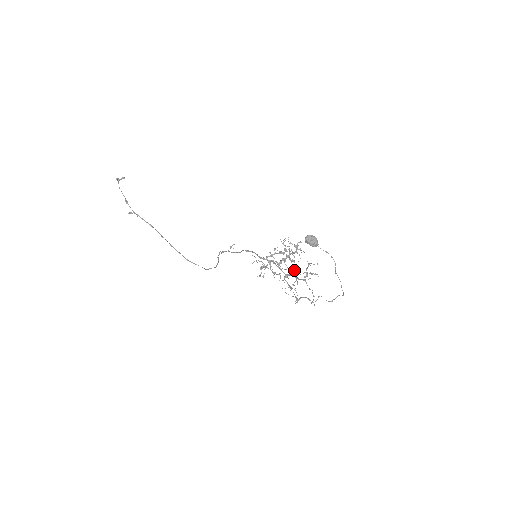
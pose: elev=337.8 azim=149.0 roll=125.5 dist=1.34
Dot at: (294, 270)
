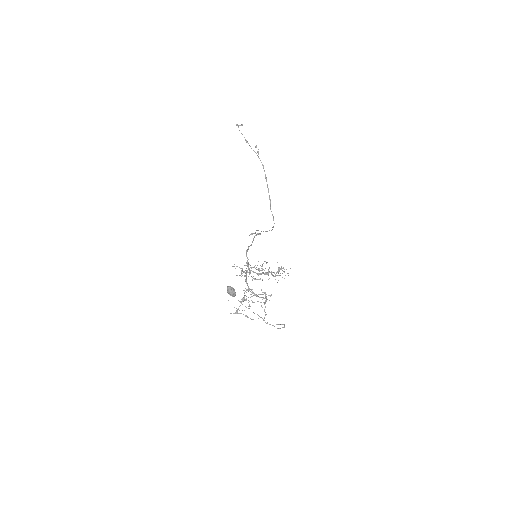
Dot at: occluded
